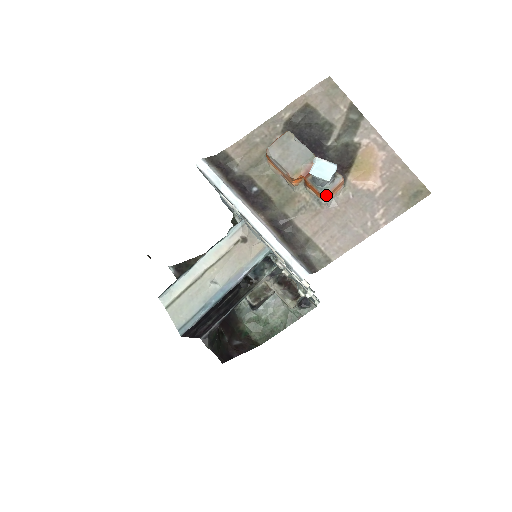
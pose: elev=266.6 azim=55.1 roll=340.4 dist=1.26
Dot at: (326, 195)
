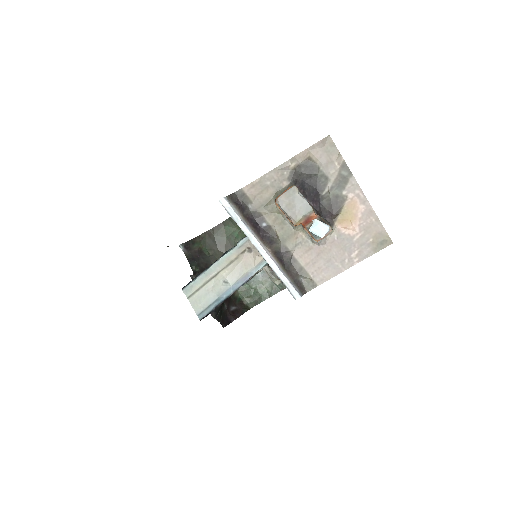
Dot at: occluded
